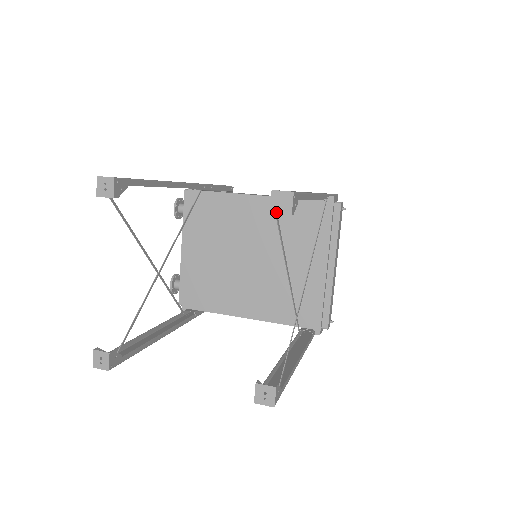
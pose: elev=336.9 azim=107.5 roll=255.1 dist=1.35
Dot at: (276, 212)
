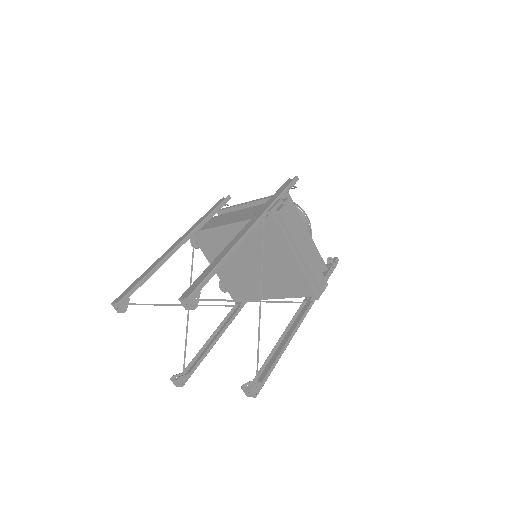
Dot at: (188, 309)
